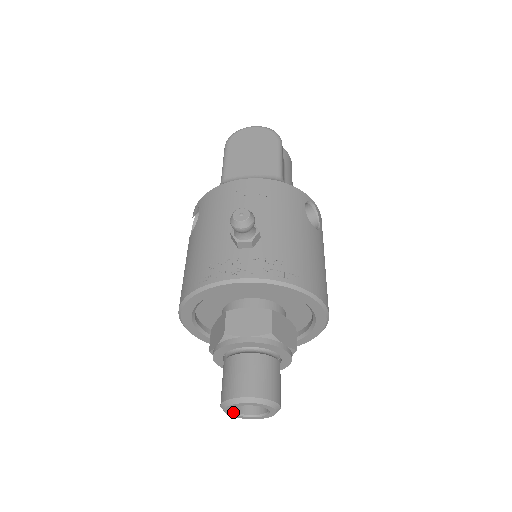
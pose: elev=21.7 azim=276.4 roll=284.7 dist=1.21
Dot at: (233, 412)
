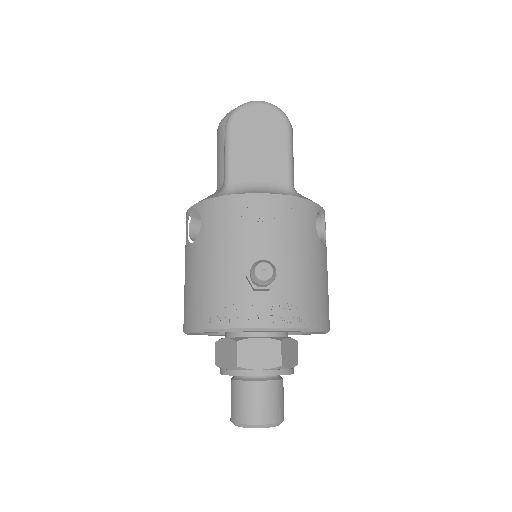
Dot at: occluded
